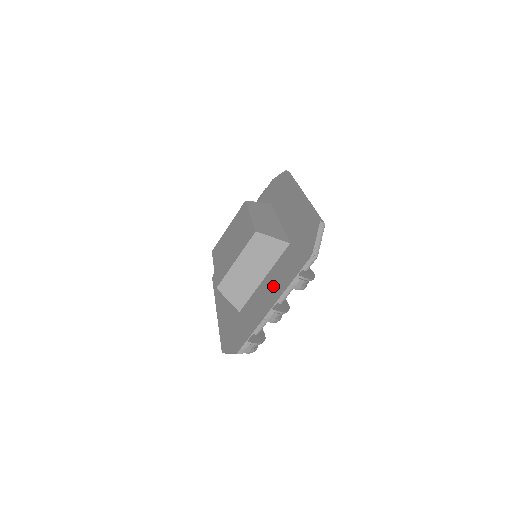
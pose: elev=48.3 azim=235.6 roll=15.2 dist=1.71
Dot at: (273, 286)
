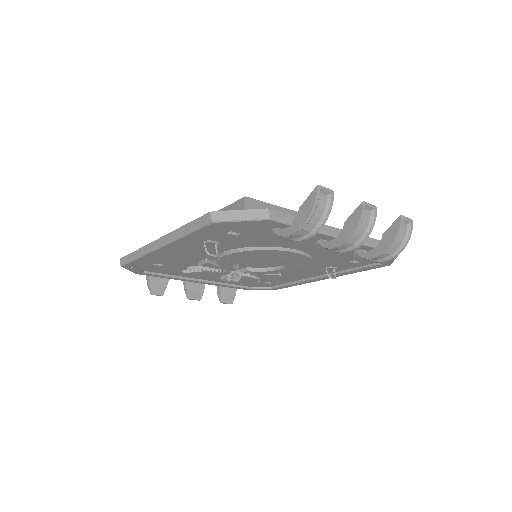
Dot at: occluded
